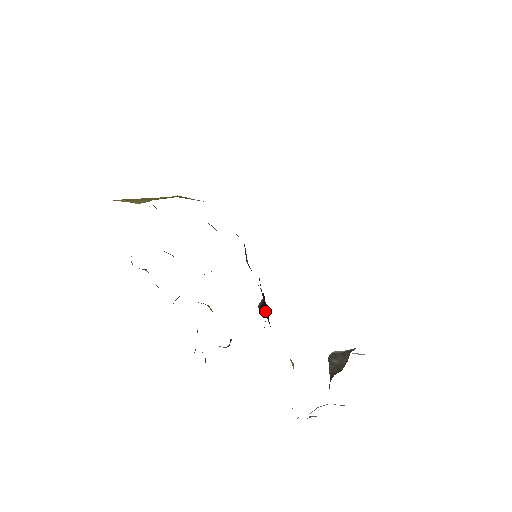
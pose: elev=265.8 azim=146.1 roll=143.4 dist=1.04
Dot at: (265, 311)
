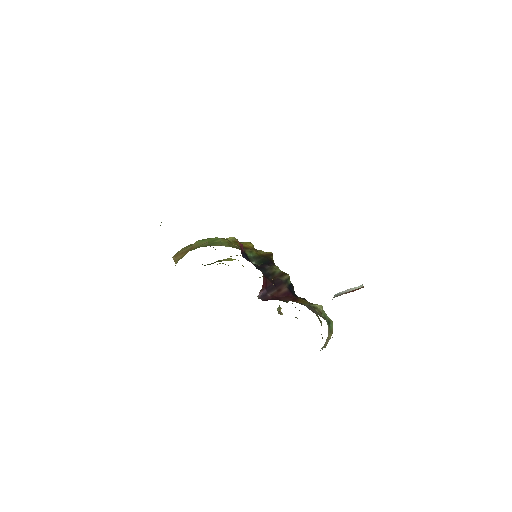
Dot at: (273, 292)
